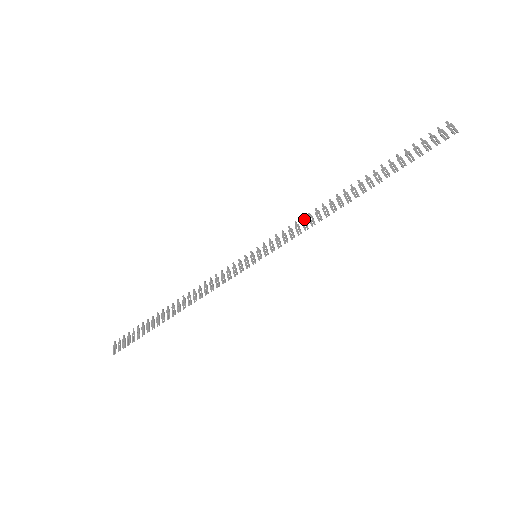
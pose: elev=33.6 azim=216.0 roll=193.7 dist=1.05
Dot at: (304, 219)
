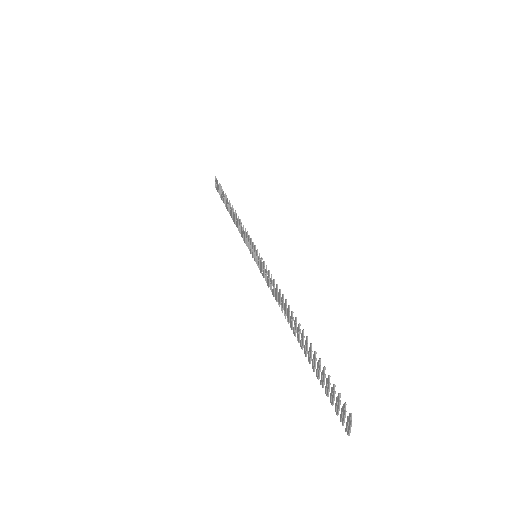
Dot at: (274, 284)
